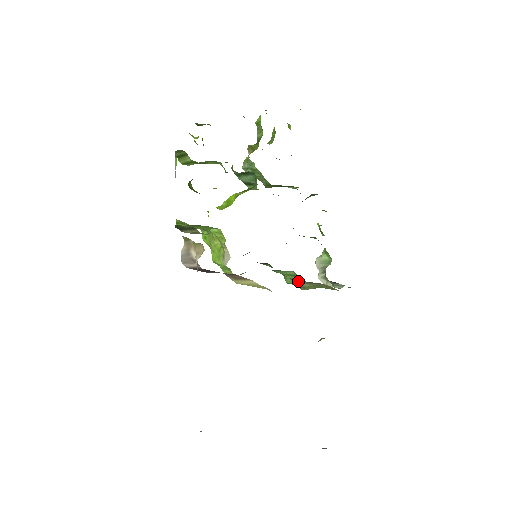
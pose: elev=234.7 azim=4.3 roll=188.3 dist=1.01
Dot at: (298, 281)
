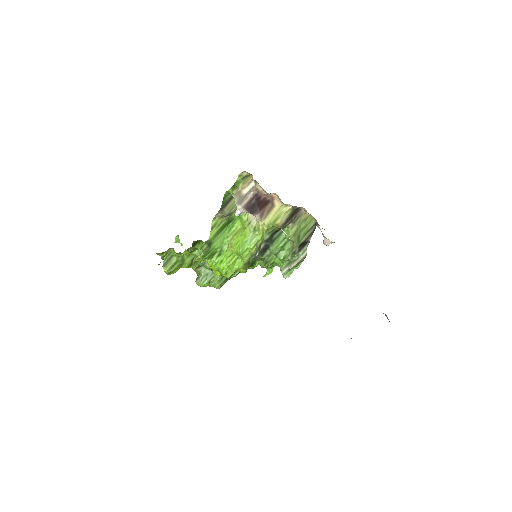
Dot at: (289, 231)
